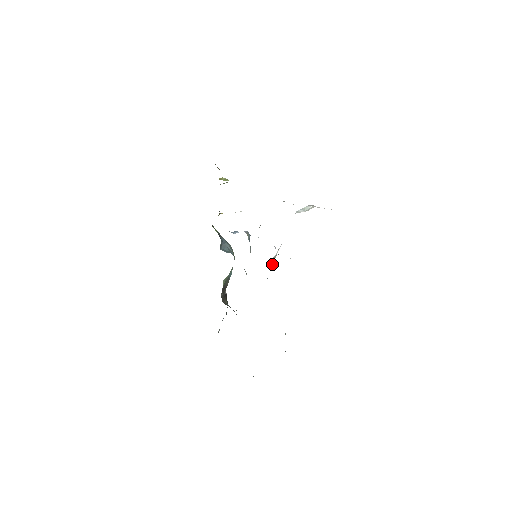
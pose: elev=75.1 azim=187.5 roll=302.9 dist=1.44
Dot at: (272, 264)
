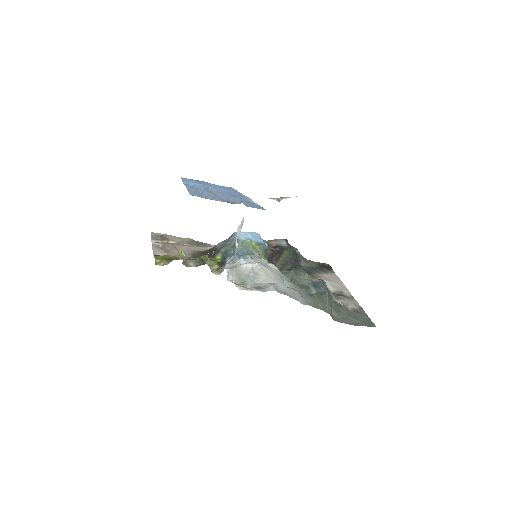
Dot at: (284, 198)
